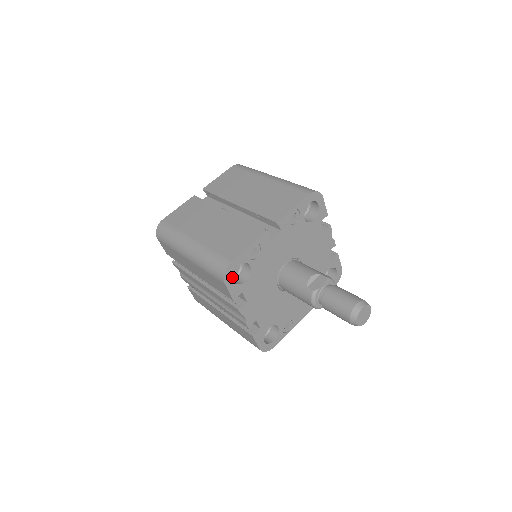
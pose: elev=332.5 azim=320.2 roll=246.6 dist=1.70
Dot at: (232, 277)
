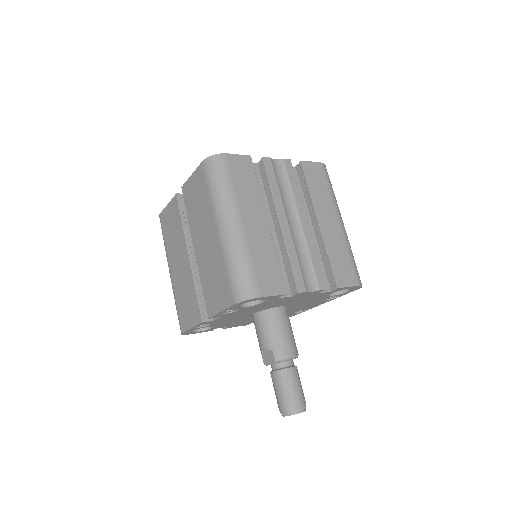
Dot at: occluded
